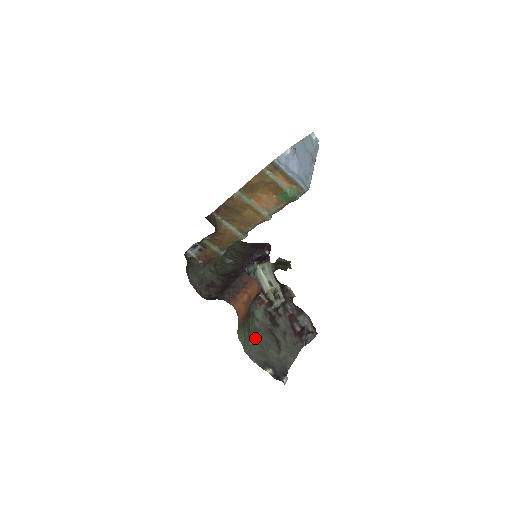
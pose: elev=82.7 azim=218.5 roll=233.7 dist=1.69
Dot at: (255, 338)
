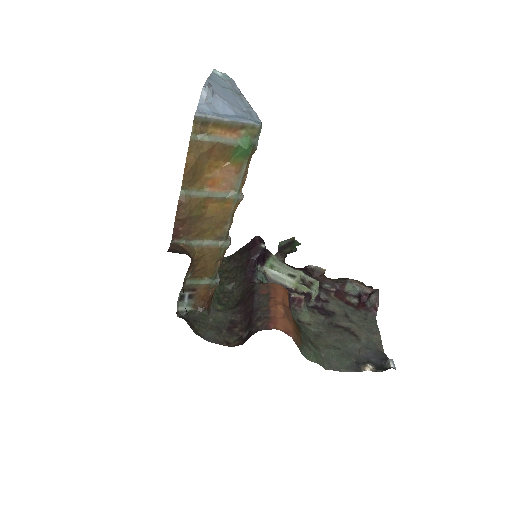
Dot at: (323, 345)
